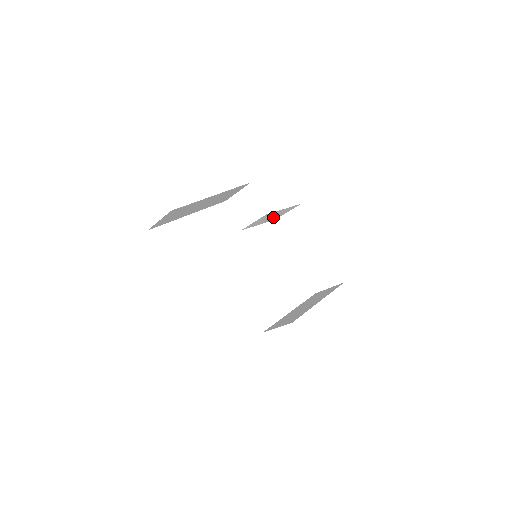
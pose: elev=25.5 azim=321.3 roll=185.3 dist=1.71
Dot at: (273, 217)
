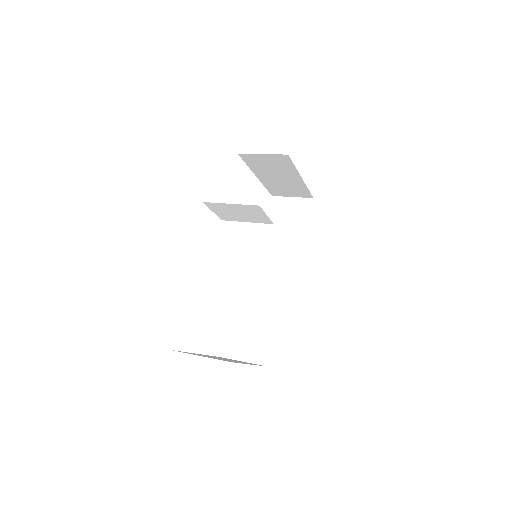
Dot at: occluded
